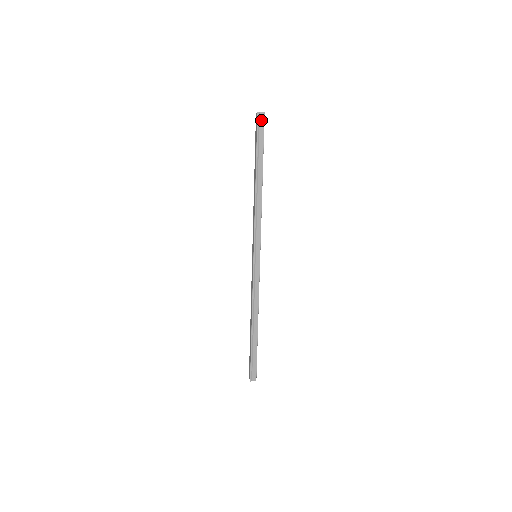
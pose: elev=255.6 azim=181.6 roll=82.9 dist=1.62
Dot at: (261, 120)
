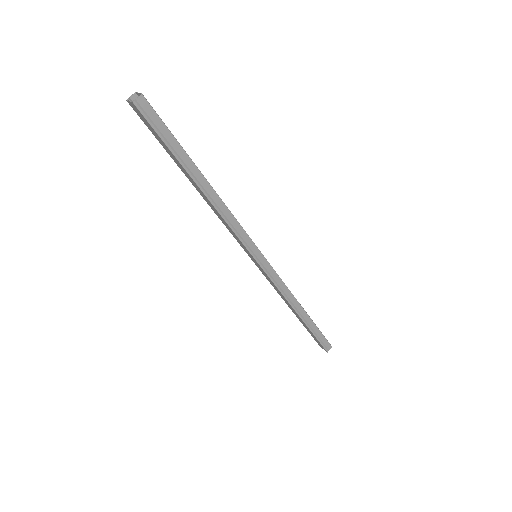
Dot at: (145, 108)
